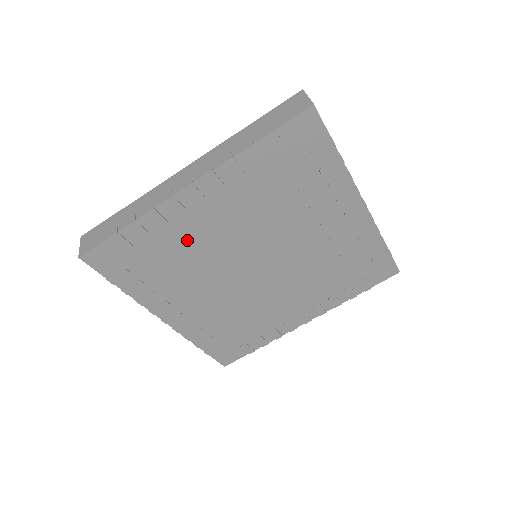
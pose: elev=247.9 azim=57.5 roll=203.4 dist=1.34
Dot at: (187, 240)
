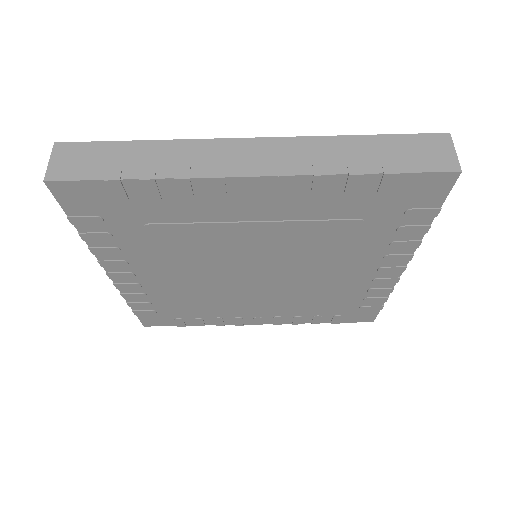
Dot at: (201, 223)
